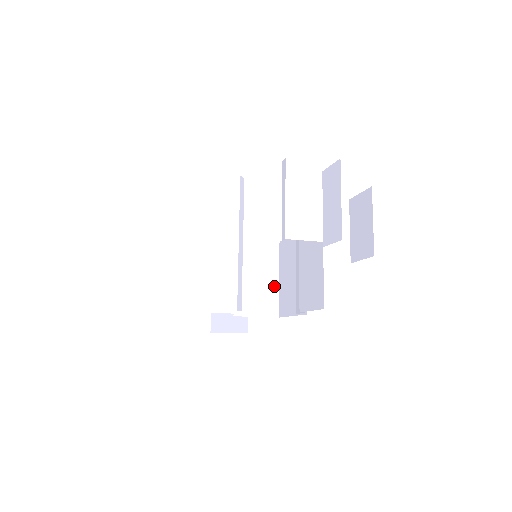
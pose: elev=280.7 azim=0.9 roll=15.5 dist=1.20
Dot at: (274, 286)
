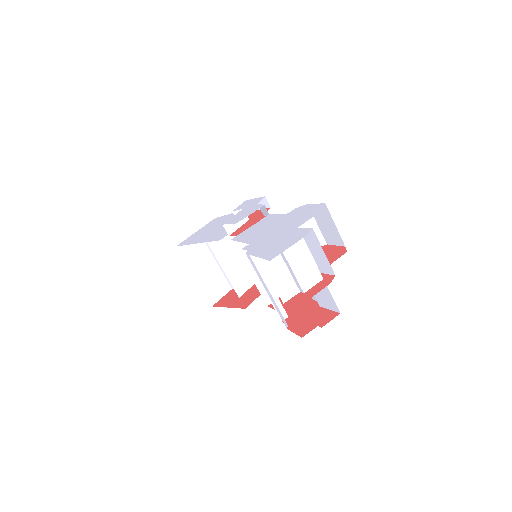
Dot at: occluded
